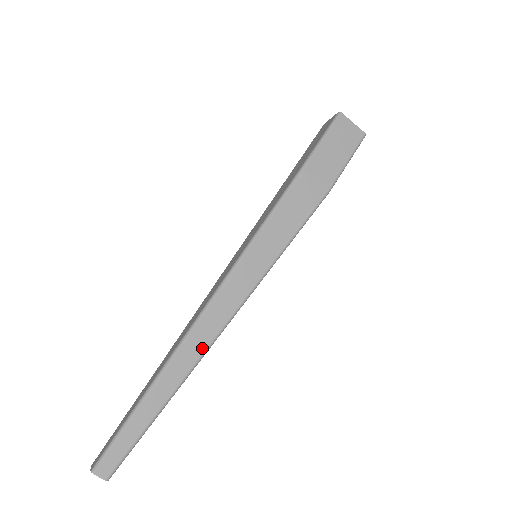
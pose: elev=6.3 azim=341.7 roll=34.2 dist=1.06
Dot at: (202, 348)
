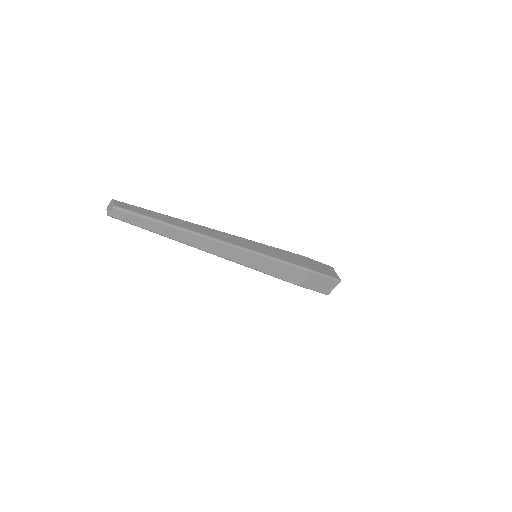
Dot at: (206, 234)
